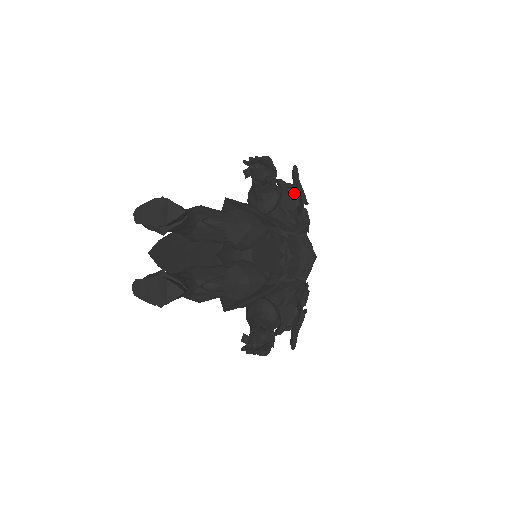
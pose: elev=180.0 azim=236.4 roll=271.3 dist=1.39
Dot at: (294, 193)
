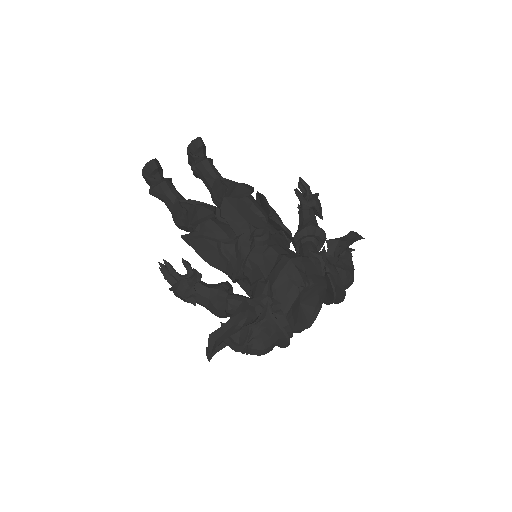
Dot at: occluded
